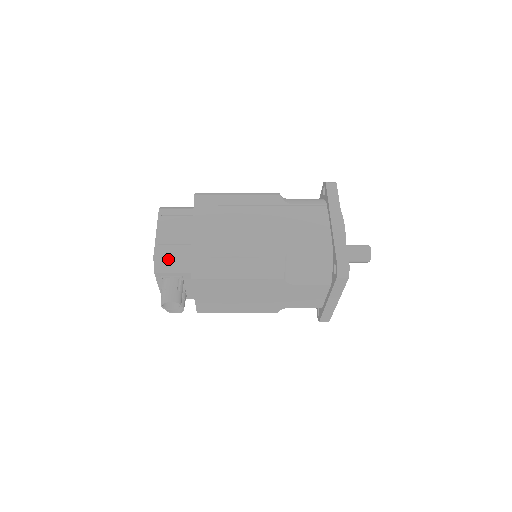
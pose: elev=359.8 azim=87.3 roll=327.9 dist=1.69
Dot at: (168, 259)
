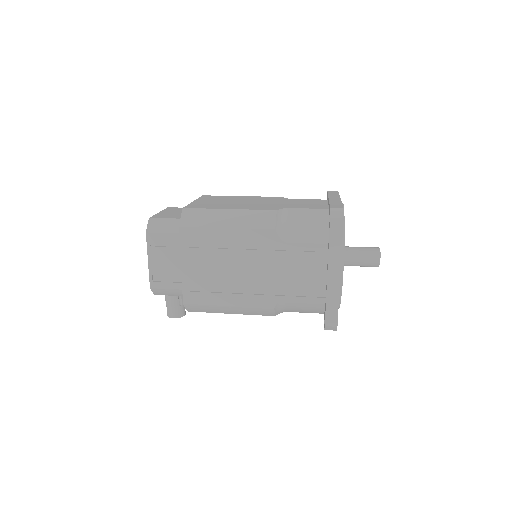
Dot at: (164, 290)
